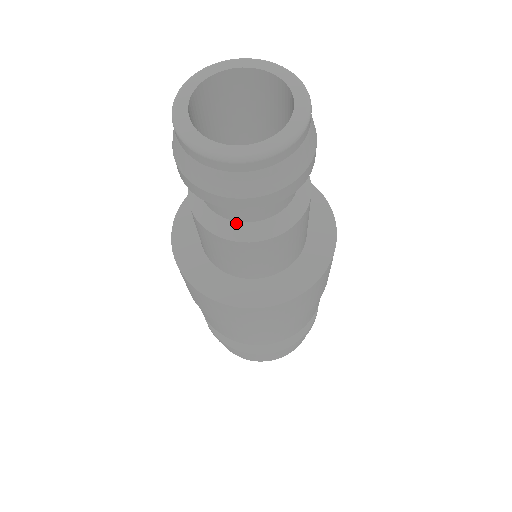
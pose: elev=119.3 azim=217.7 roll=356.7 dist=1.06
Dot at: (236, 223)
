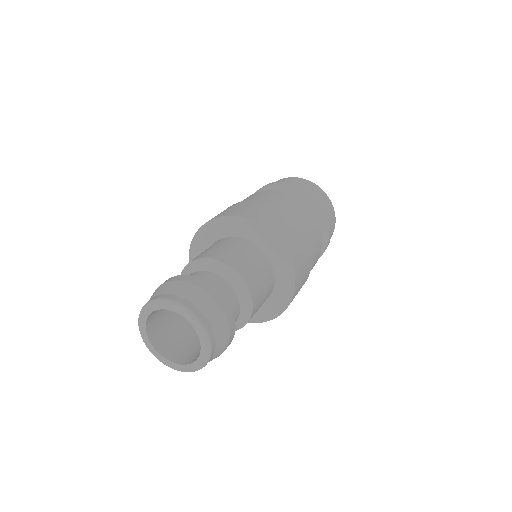
Dot at: occluded
